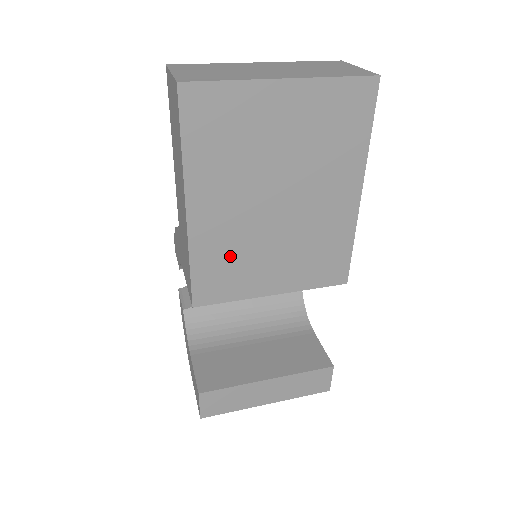
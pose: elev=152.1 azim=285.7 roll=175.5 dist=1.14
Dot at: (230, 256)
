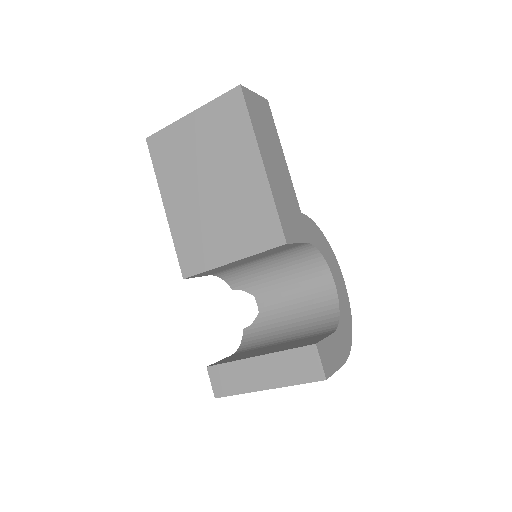
Dot at: (194, 234)
